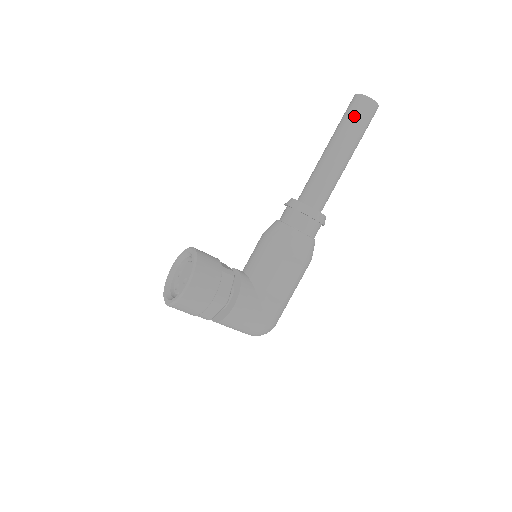
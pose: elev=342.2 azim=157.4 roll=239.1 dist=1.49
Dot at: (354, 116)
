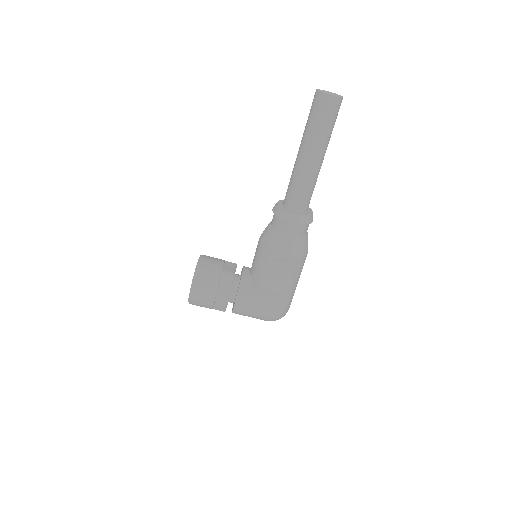
Dot at: (313, 115)
